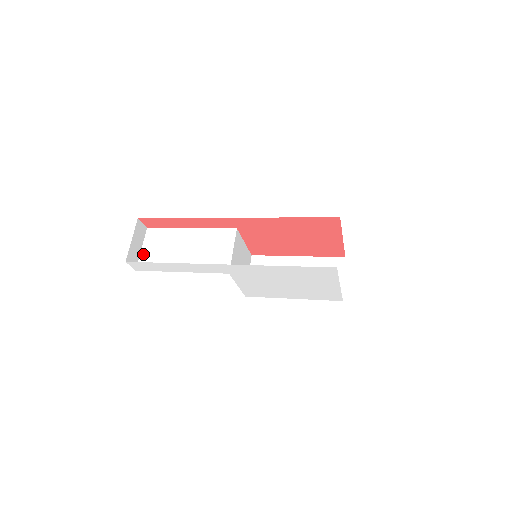
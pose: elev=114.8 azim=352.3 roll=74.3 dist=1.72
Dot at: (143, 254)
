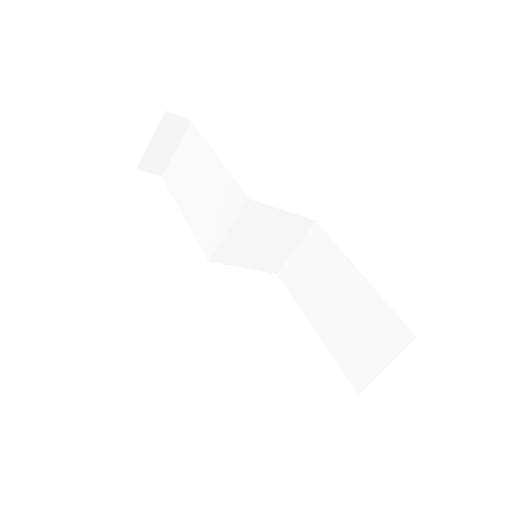
Dot at: (173, 159)
